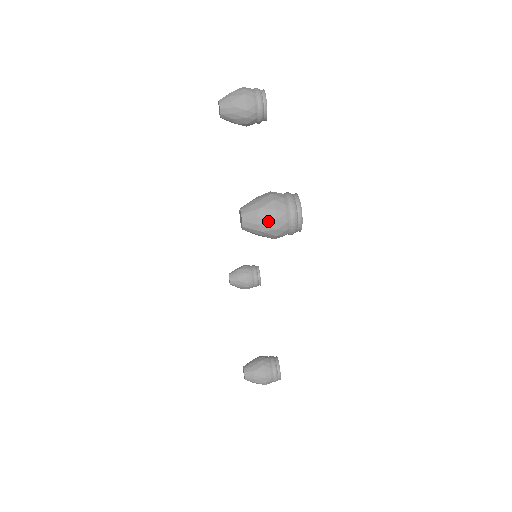
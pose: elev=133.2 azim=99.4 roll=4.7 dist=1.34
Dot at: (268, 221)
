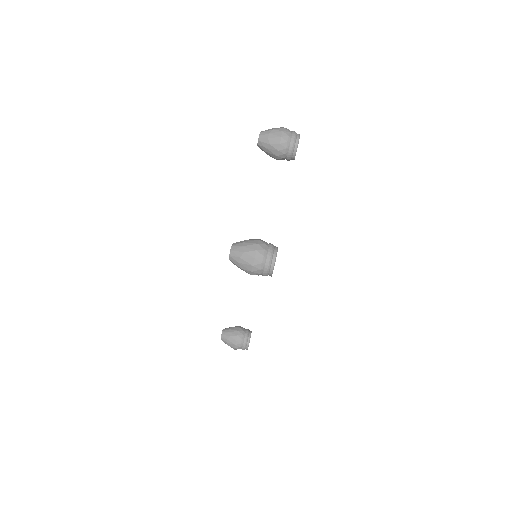
Dot at: (247, 264)
